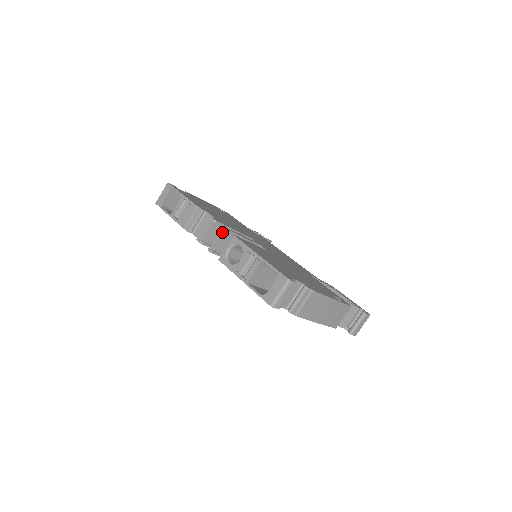
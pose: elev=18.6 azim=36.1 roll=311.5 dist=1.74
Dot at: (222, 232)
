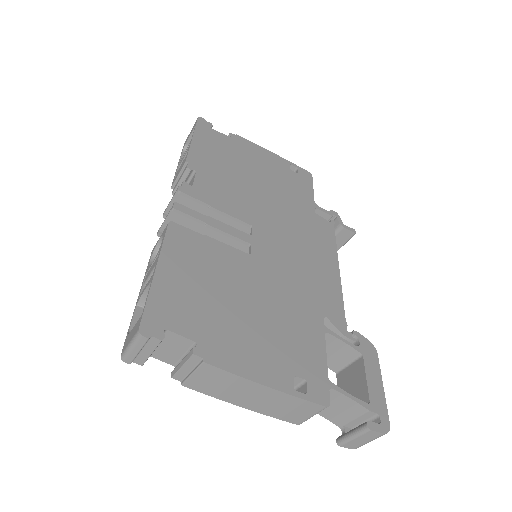
Dot at: (172, 211)
